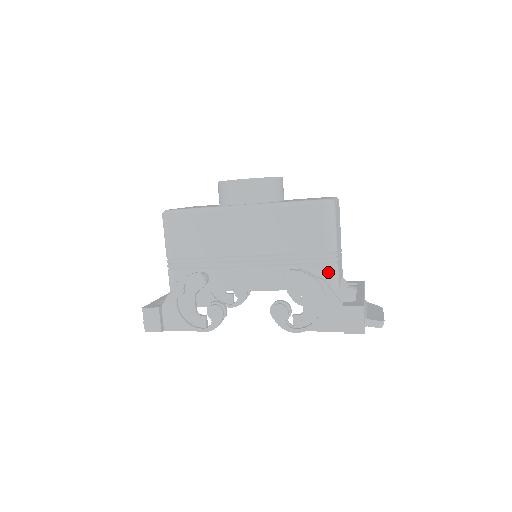
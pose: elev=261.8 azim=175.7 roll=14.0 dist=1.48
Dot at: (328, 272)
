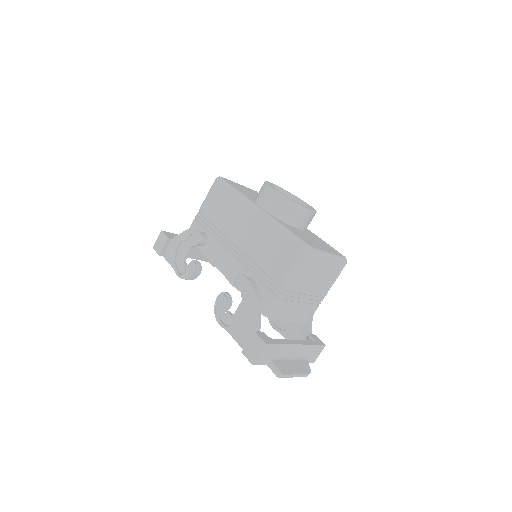
Dot at: (270, 301)
